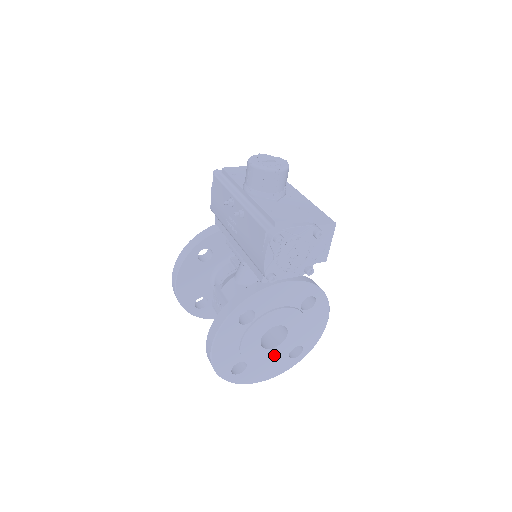
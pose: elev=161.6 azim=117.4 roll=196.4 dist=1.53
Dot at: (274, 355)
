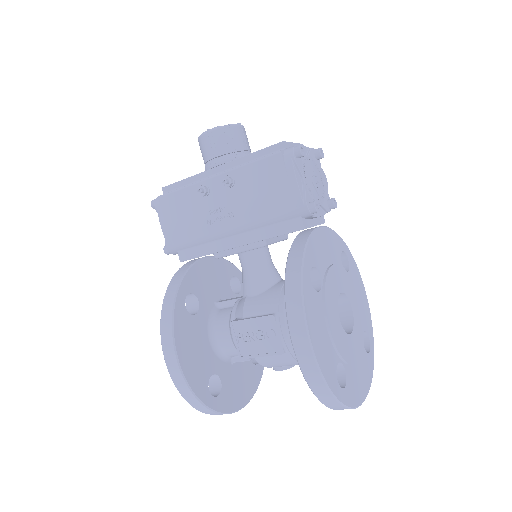
Dot at: (356, 346)
